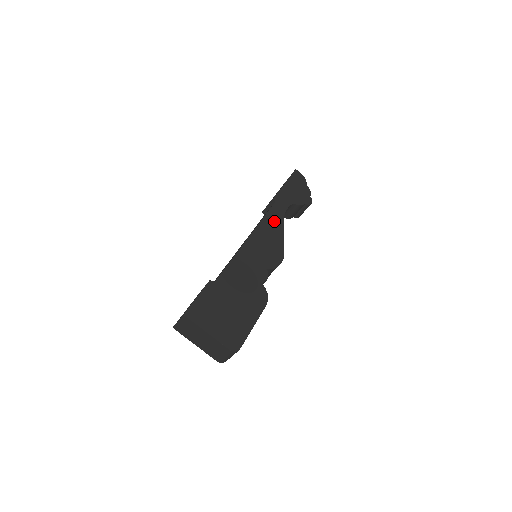
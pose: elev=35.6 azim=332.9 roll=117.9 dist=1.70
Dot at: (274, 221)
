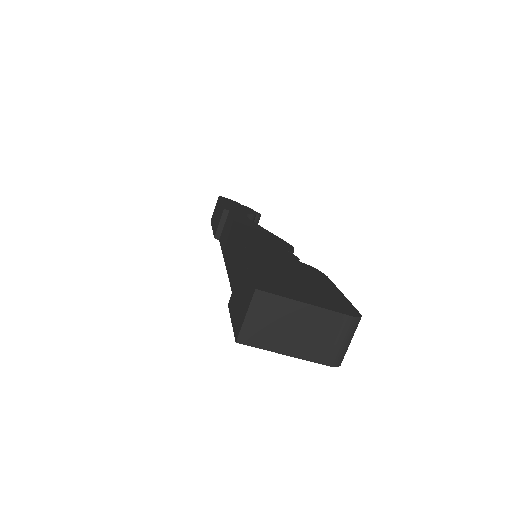
Dot at: (246, 222)
